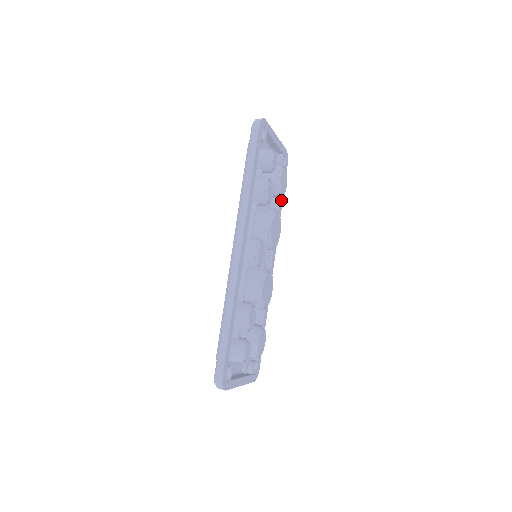
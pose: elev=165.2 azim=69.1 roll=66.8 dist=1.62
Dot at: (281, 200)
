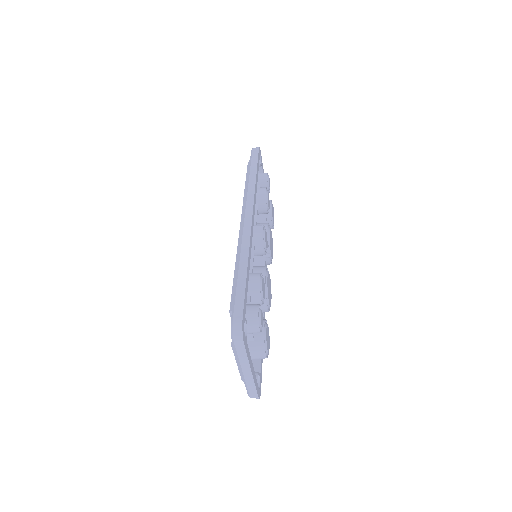
Dot at: occluded
